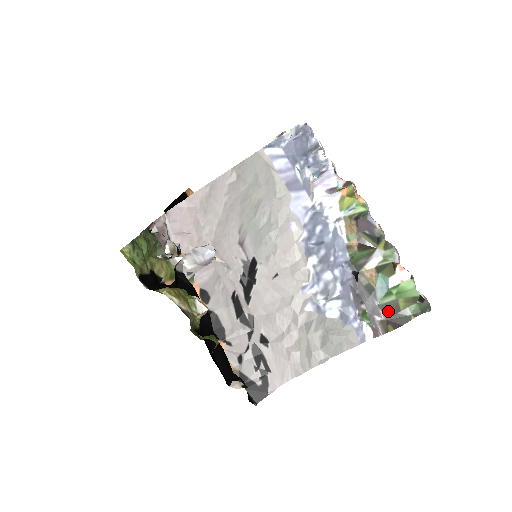
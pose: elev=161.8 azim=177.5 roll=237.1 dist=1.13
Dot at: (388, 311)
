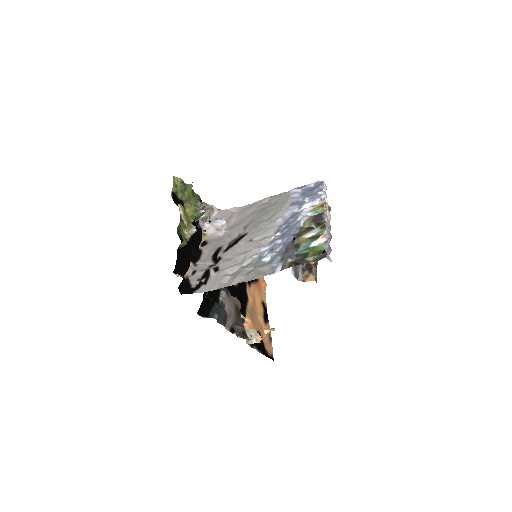
Dot at: (299, 257)
